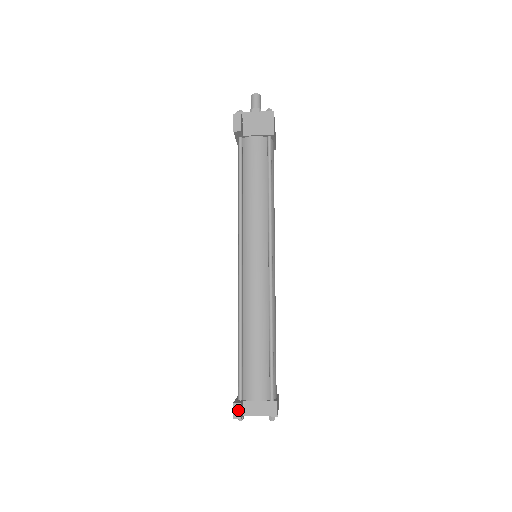
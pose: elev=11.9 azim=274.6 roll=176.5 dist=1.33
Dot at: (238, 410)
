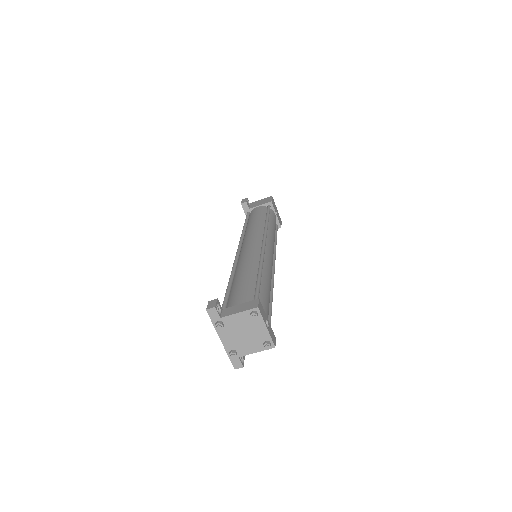
Dot at: (213, 303)
